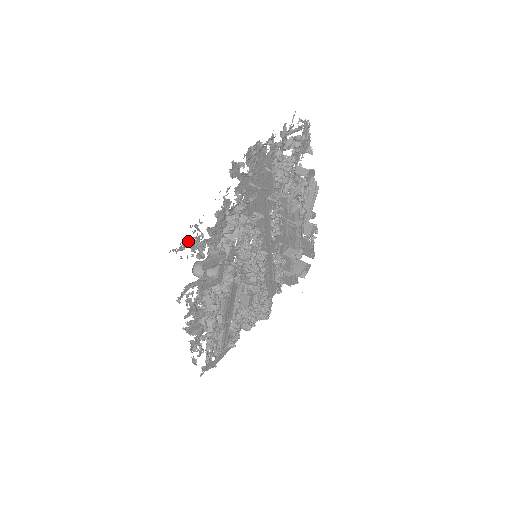
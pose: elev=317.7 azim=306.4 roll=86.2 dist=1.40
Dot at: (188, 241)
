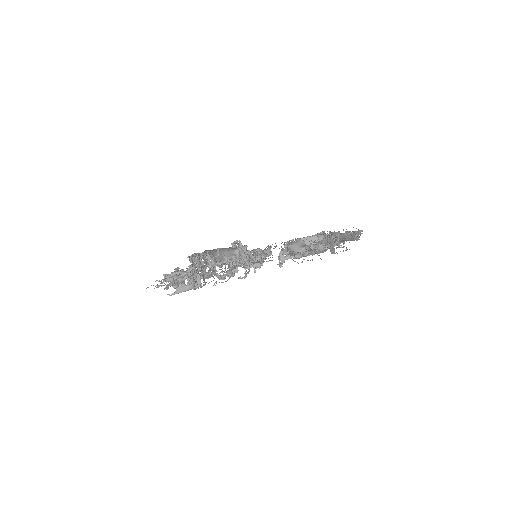
Dot at: (164, 285)
